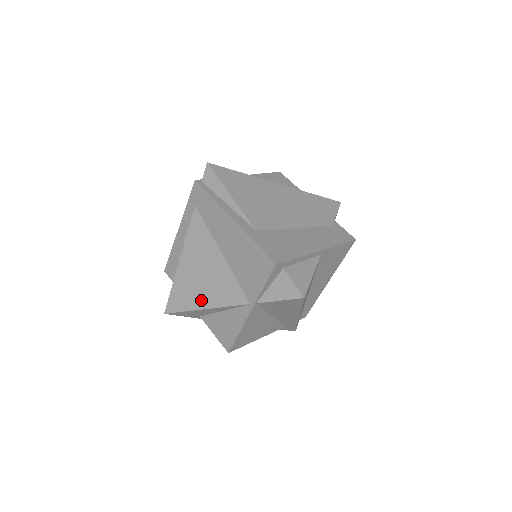
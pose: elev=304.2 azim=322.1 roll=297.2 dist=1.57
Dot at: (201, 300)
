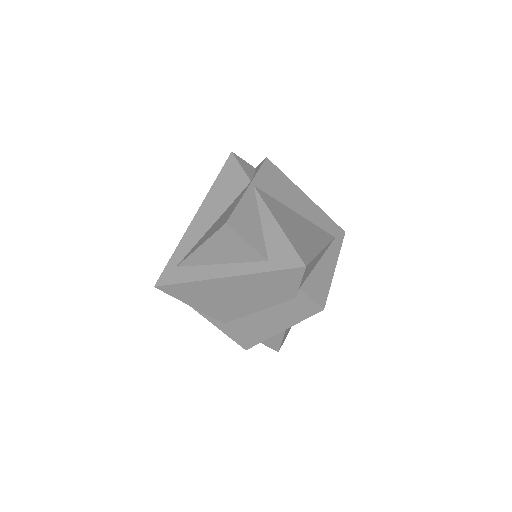
Dot at: occluded
